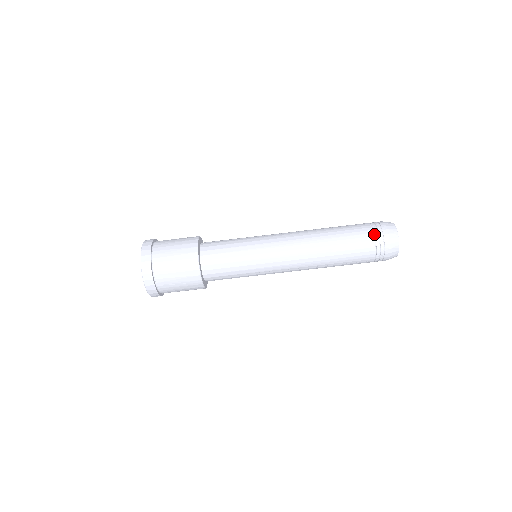
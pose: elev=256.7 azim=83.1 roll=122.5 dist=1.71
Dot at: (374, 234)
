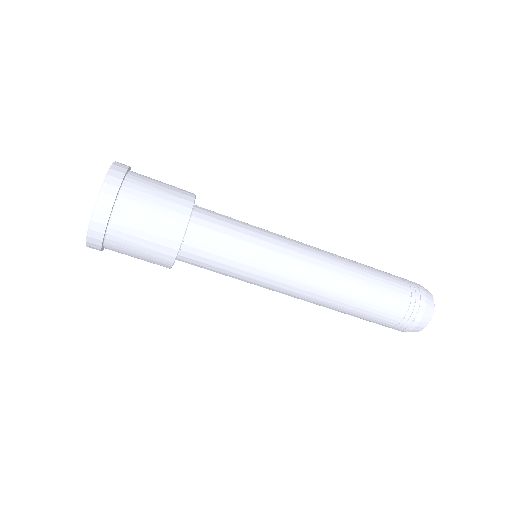
Dot at: (410, 302)
